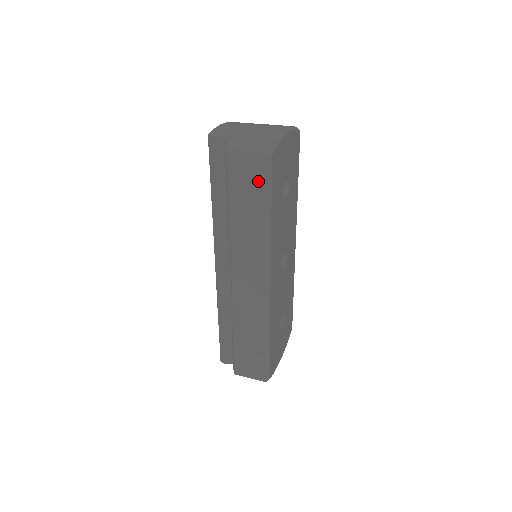
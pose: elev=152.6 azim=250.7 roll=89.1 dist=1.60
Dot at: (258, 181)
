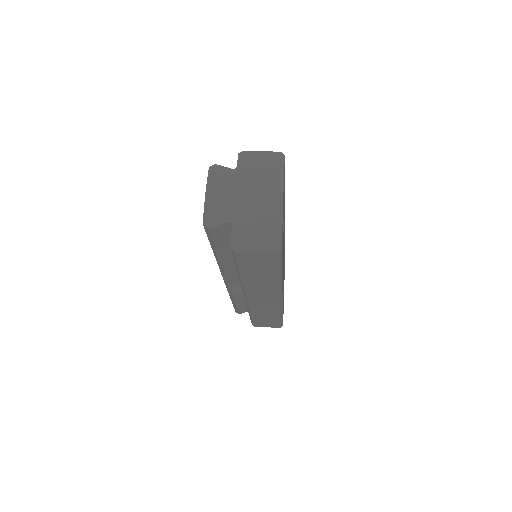
Dot at: (269, 264)
